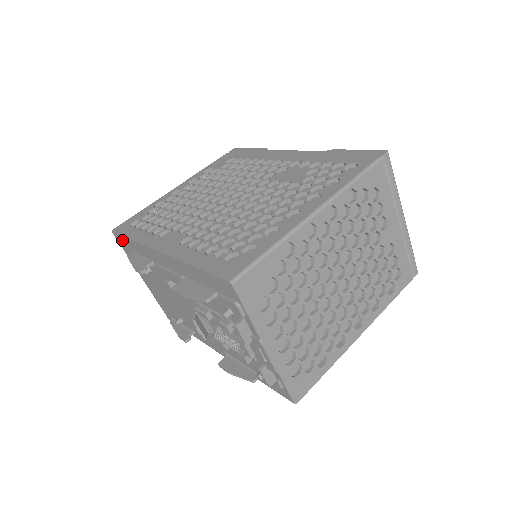
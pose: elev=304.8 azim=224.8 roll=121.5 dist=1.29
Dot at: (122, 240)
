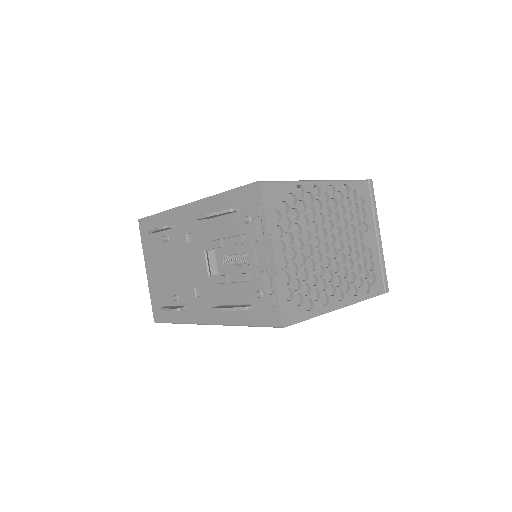
Dot at: (147, 223)
